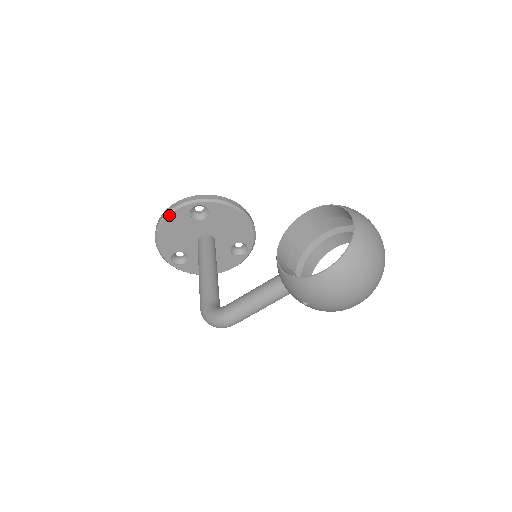
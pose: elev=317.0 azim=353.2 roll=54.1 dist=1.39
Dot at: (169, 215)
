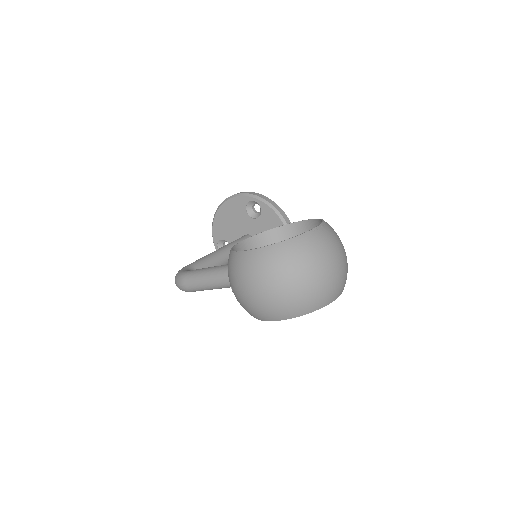
Dot at: (231, 198)
